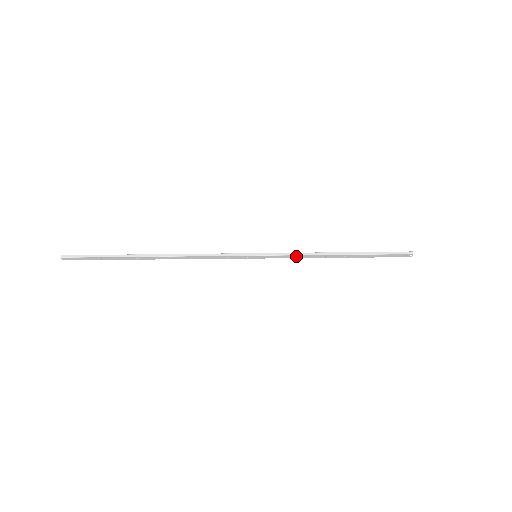
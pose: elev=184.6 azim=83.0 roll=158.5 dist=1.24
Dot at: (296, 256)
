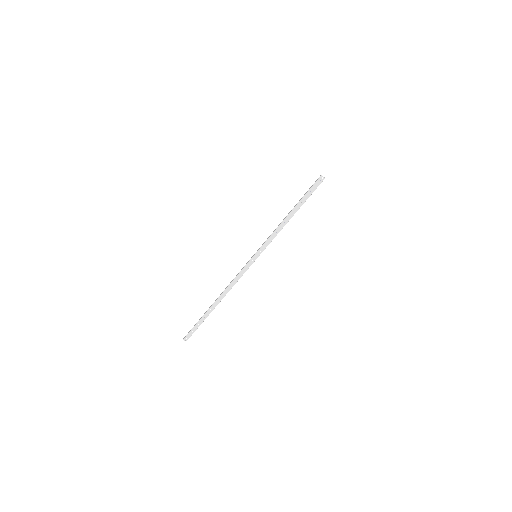
Dot at: (272, 237)
